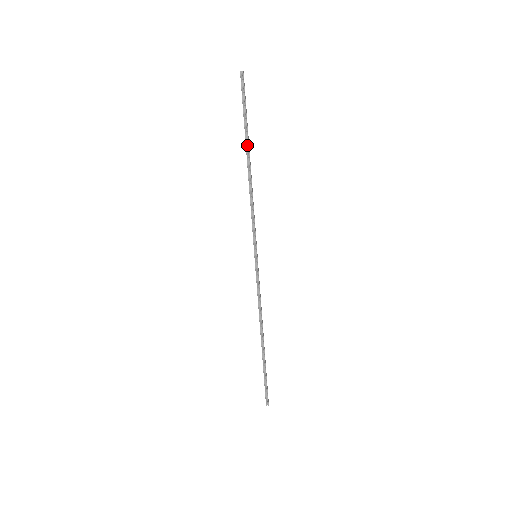
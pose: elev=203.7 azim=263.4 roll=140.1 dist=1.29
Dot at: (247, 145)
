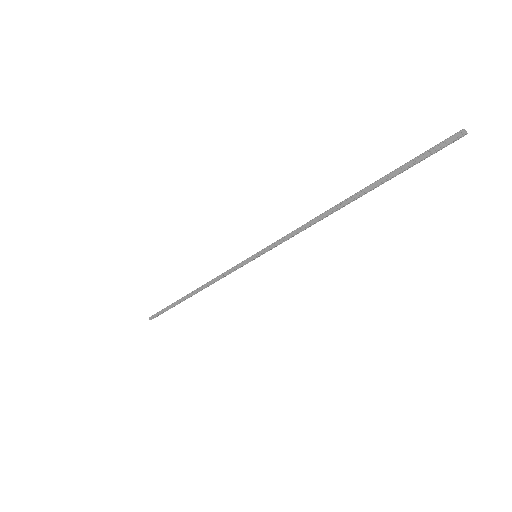
Dot at: (368, 191)
